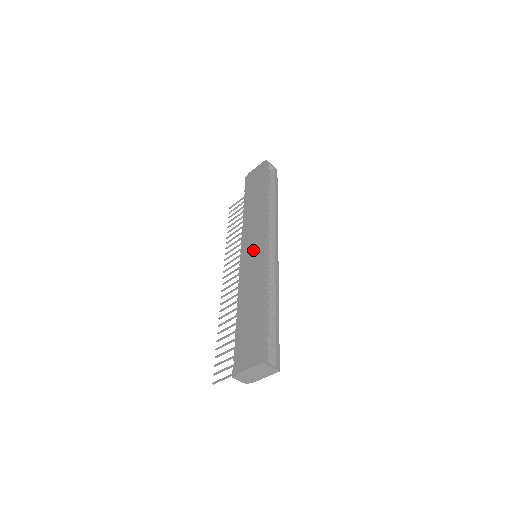
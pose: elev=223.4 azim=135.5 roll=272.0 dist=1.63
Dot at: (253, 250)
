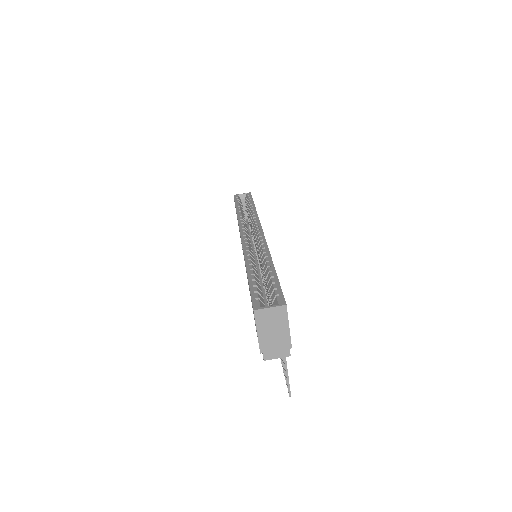
Dot at: occluded
